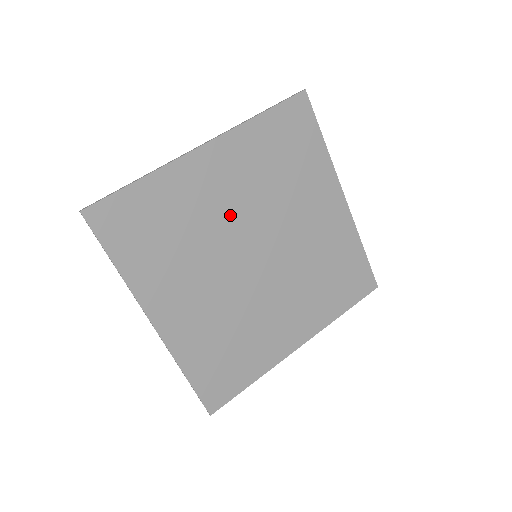
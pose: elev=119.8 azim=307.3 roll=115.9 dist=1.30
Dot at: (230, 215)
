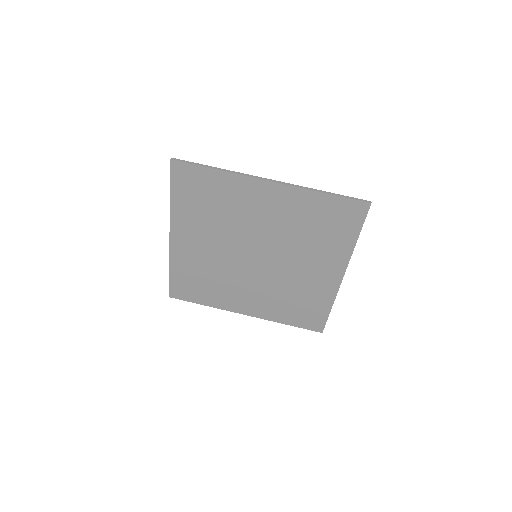
Dot at: (257, 226)
